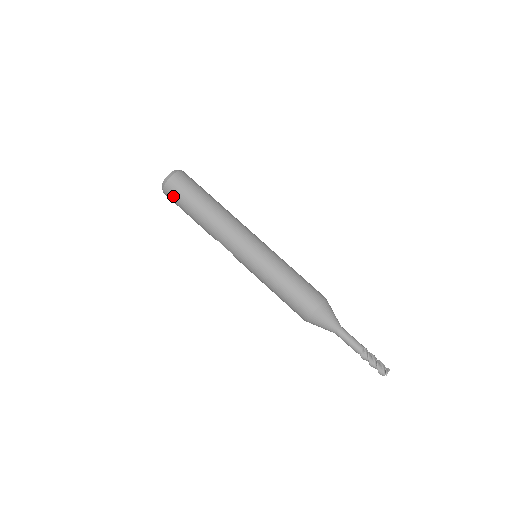
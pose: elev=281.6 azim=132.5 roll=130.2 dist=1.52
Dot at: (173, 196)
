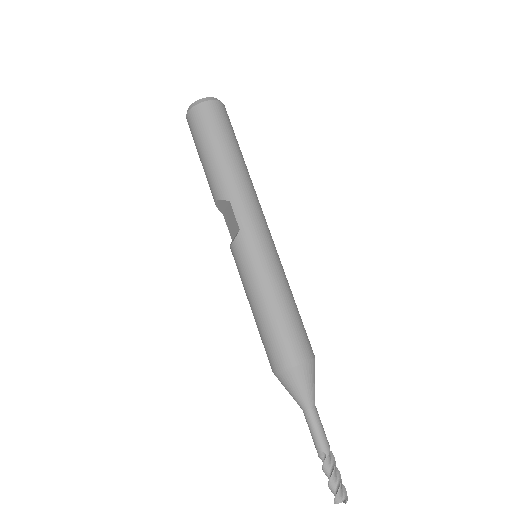
Dot at: (210, 118)
